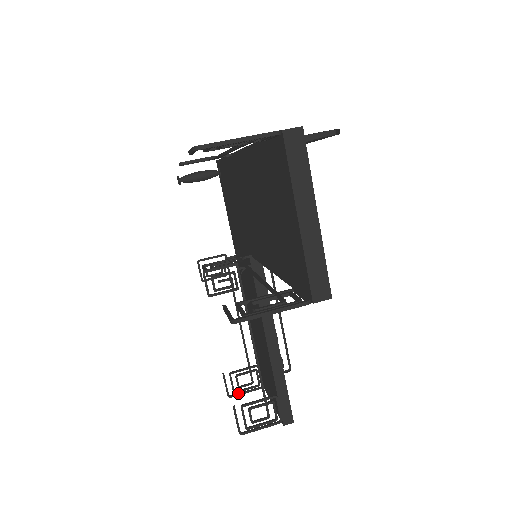
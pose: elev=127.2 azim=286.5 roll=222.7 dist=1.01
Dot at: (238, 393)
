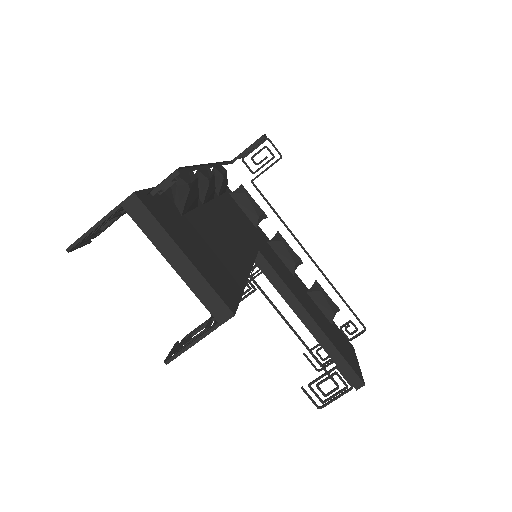
Dot at: (325, 365)
